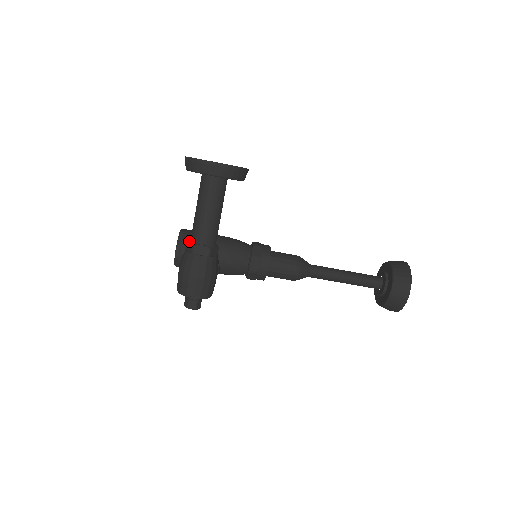
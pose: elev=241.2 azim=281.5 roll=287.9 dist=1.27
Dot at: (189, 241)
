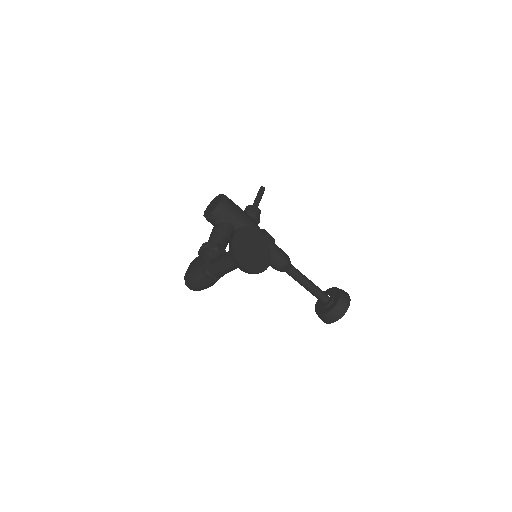
Dot at: (207, 266)
